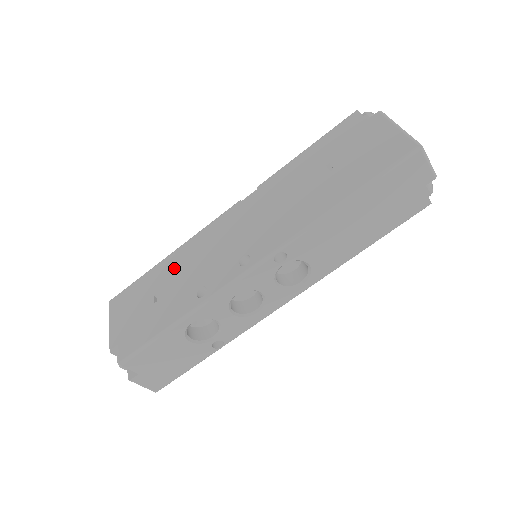
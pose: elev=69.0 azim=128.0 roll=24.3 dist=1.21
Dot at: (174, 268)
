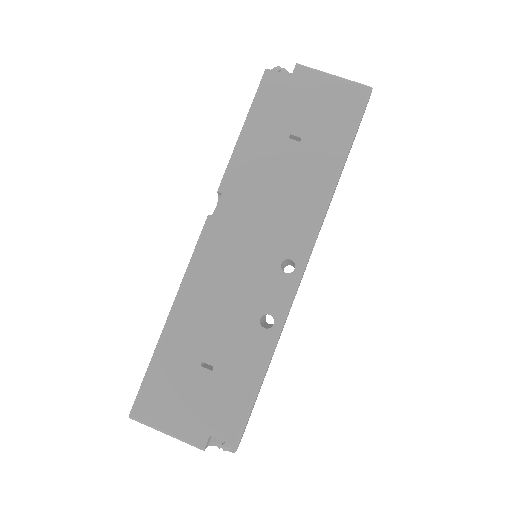
Dot at: (197, 325)
